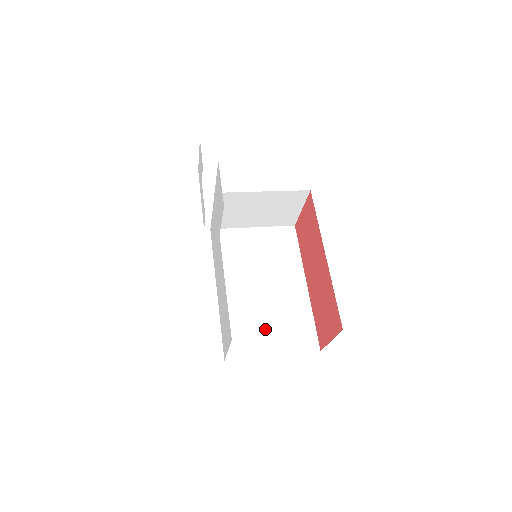
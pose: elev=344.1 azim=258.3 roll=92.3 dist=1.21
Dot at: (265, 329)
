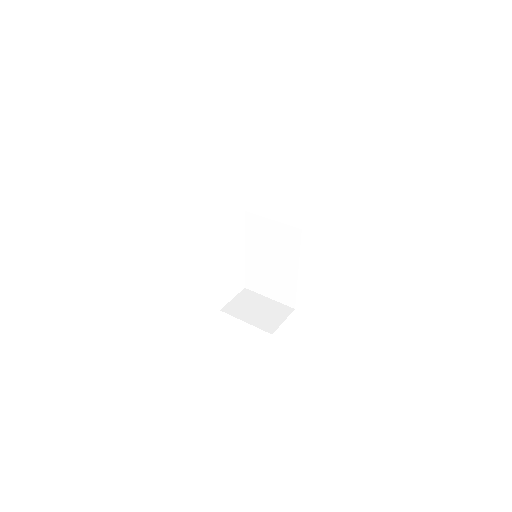
Dot at: (267, 284)
